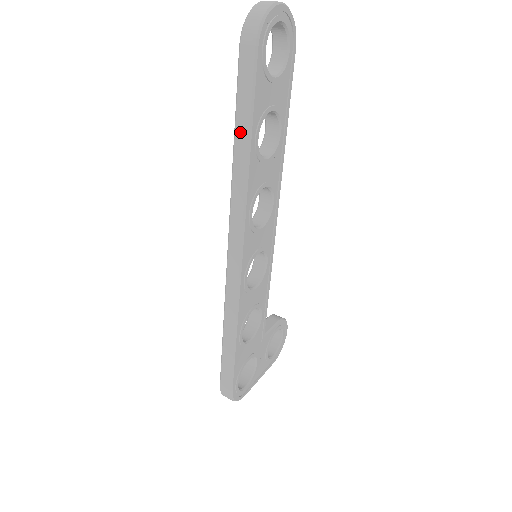
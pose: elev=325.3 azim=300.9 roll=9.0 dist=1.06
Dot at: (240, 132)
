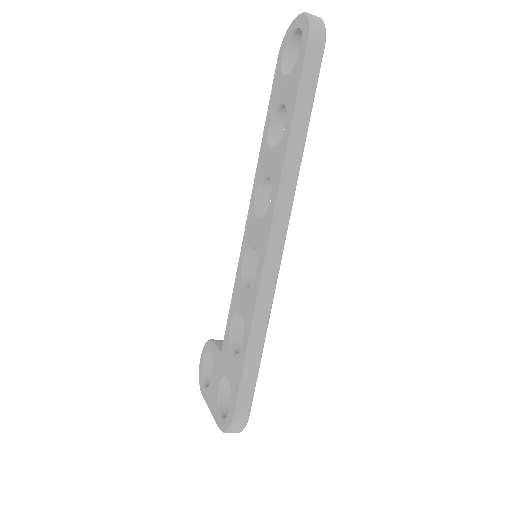
Dot at: (300, 118)
